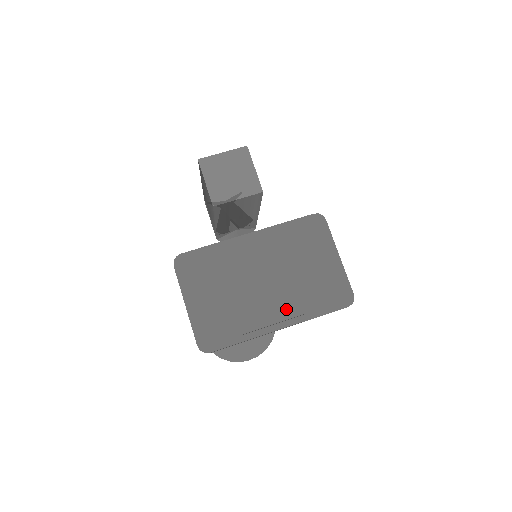
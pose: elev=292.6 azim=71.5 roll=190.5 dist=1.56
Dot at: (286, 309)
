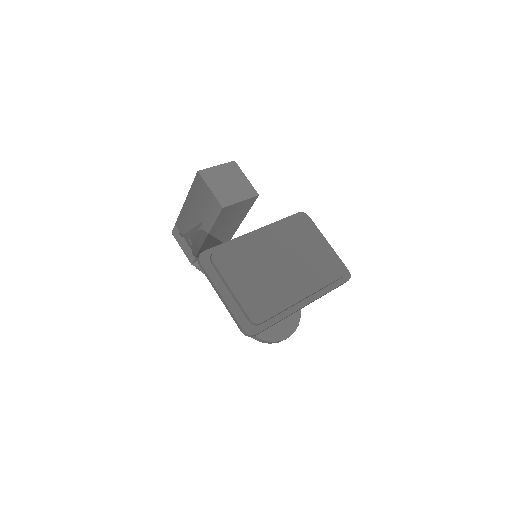
Dot at: (306, 287)
